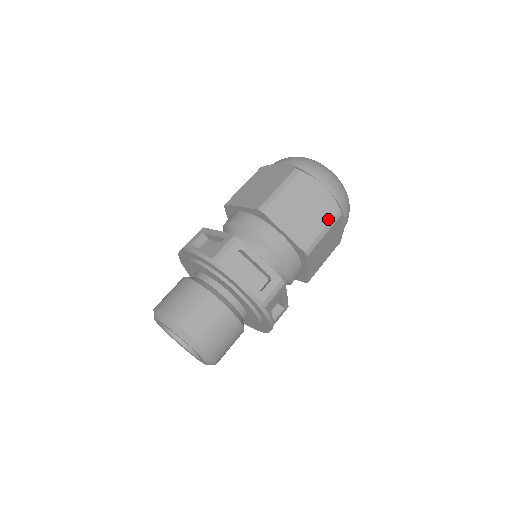
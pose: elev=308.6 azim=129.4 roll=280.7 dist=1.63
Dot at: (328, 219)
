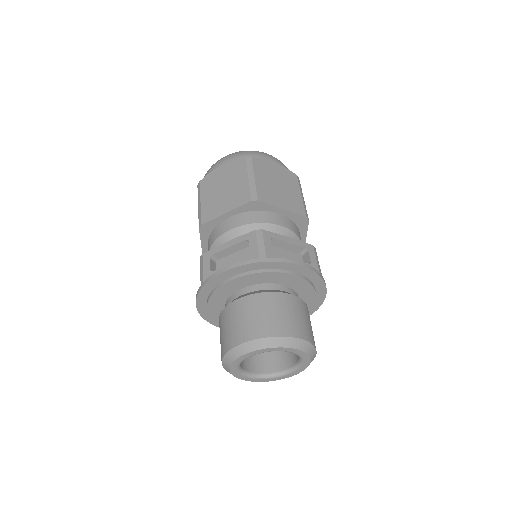
Dot at: (297, 185)
